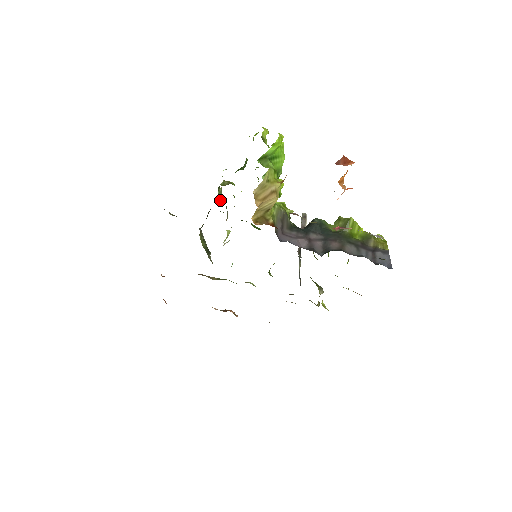
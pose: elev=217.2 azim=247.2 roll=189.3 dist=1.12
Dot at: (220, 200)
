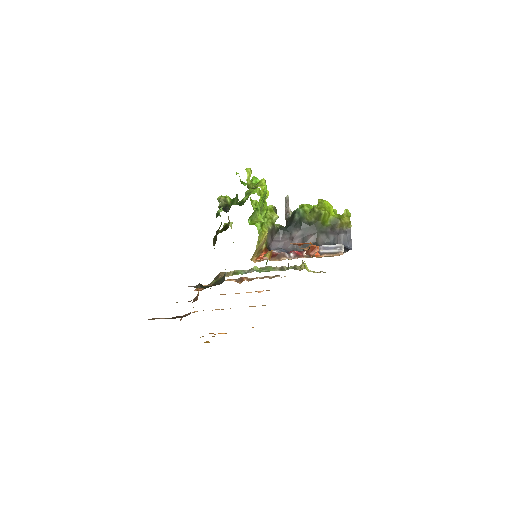
Dot at: occluded
